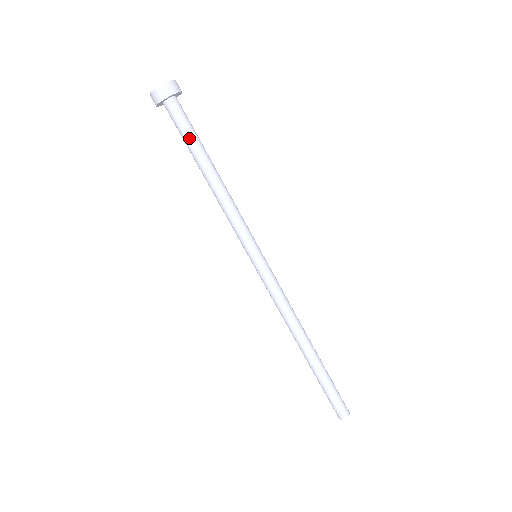
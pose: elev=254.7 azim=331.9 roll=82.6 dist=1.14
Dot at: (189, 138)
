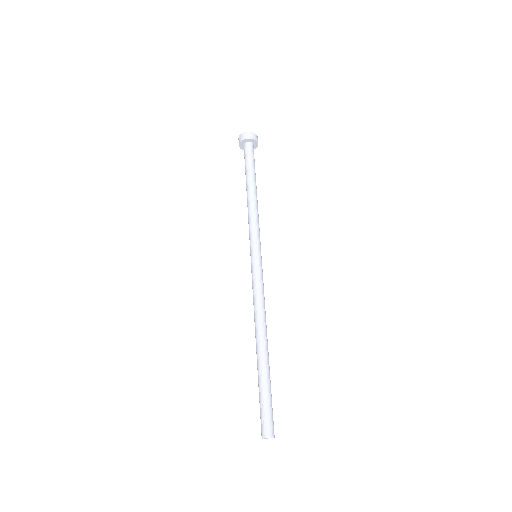
Dot at: (253, 165)
